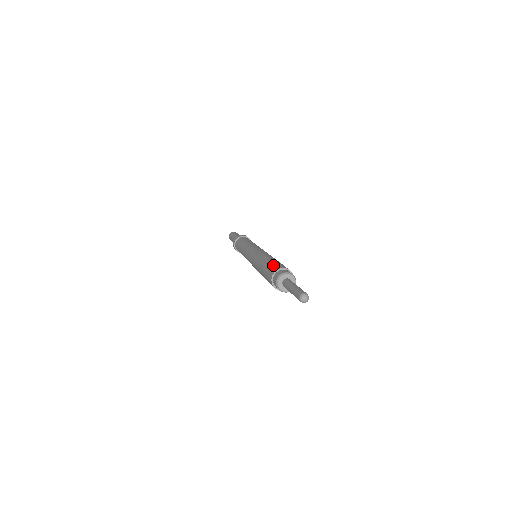
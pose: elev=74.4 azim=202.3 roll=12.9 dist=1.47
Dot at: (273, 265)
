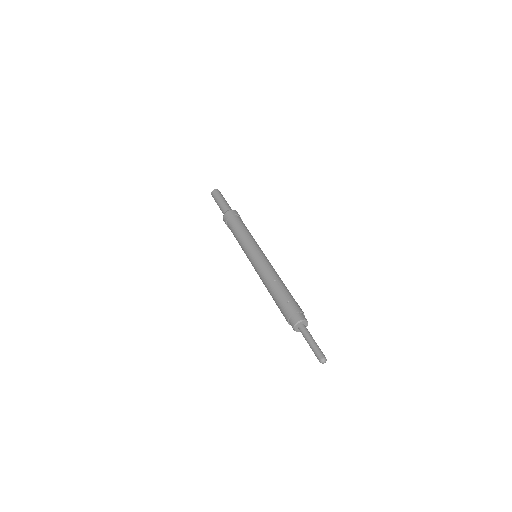
Dot at: (288, 302)
